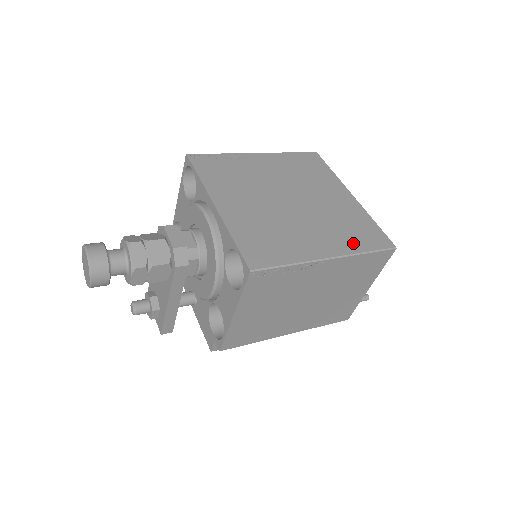
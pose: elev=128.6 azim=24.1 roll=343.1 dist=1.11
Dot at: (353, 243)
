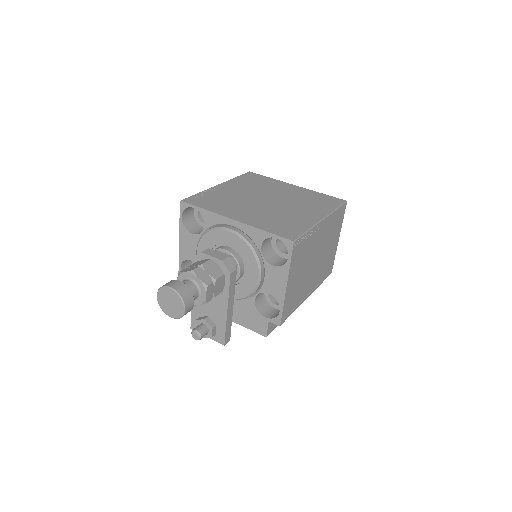
Dot at: (325, 207)
